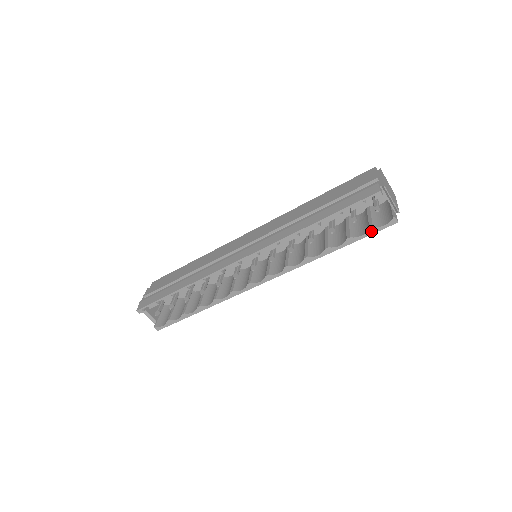
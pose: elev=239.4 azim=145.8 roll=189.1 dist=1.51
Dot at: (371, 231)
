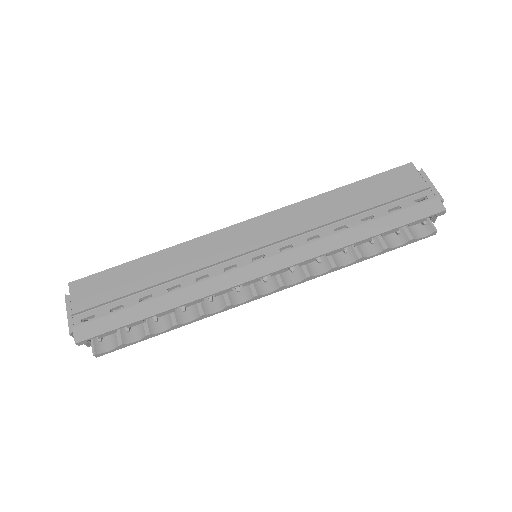
Dot at: (409, 242)
